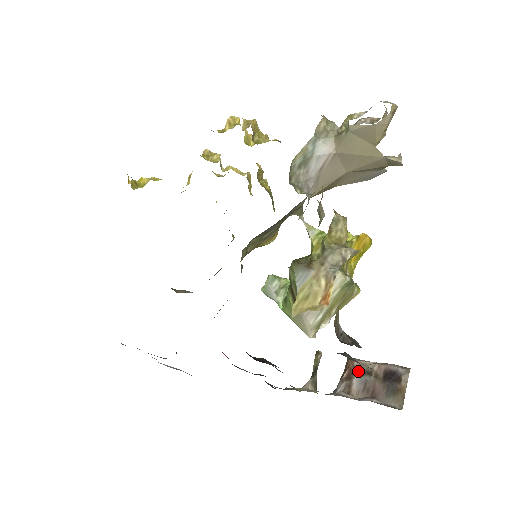
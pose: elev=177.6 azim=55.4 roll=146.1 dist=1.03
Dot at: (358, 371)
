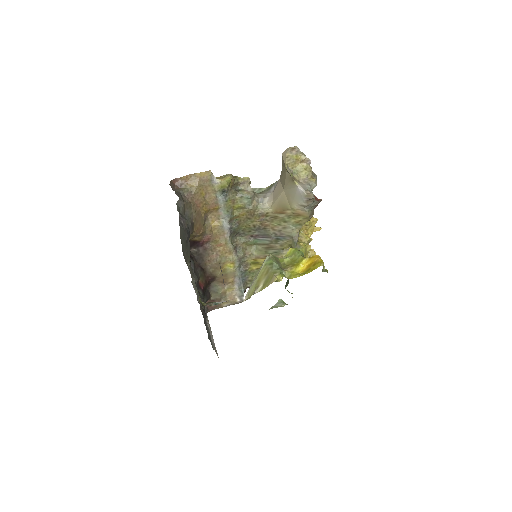
Dot at: occluded
